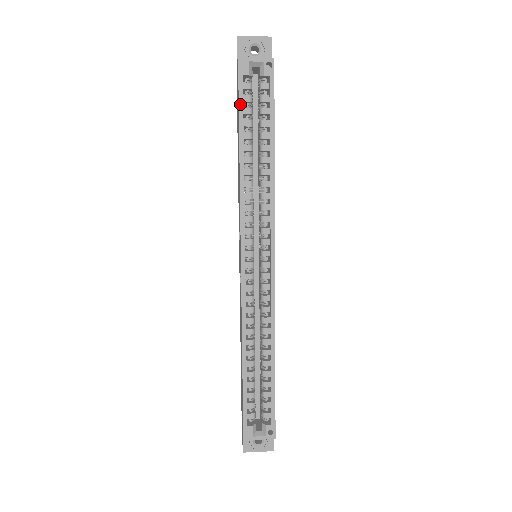
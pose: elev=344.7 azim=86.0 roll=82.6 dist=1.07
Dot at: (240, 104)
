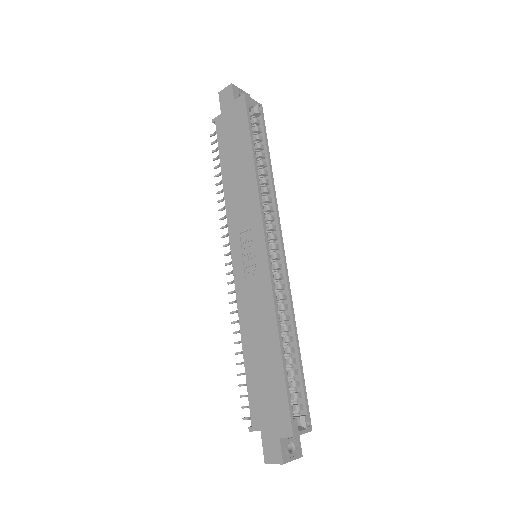
Dot at: (249, 125)
